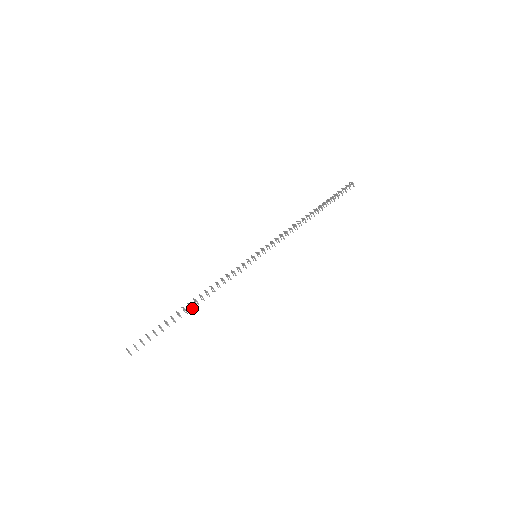
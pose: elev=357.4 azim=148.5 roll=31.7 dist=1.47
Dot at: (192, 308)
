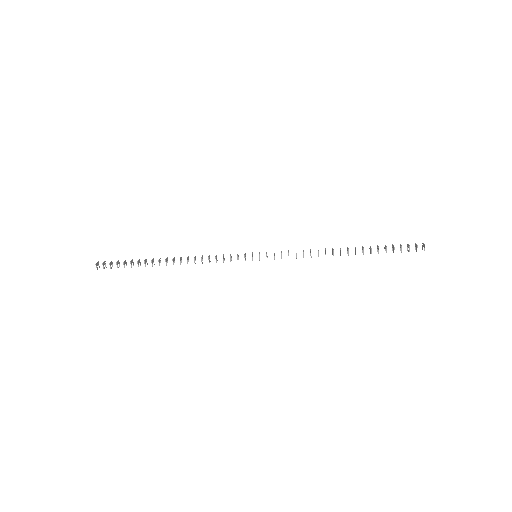
Dot at: (166, 264)
